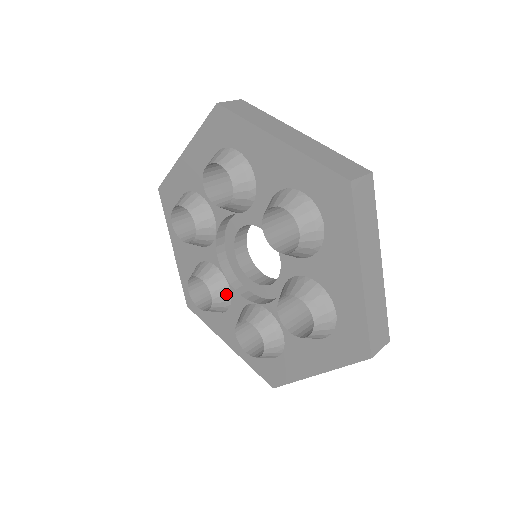
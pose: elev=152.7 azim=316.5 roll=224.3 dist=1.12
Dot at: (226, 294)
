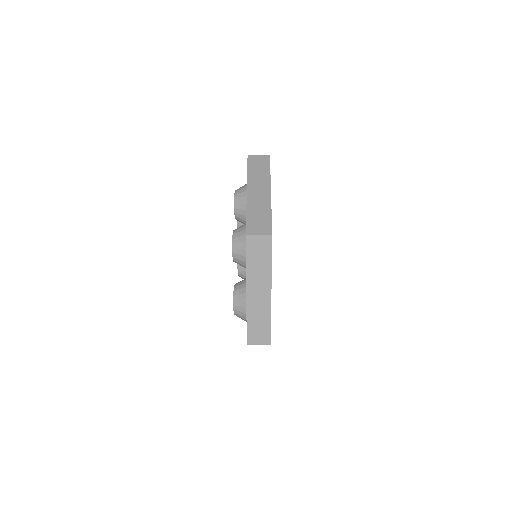
Dot at: occluded
